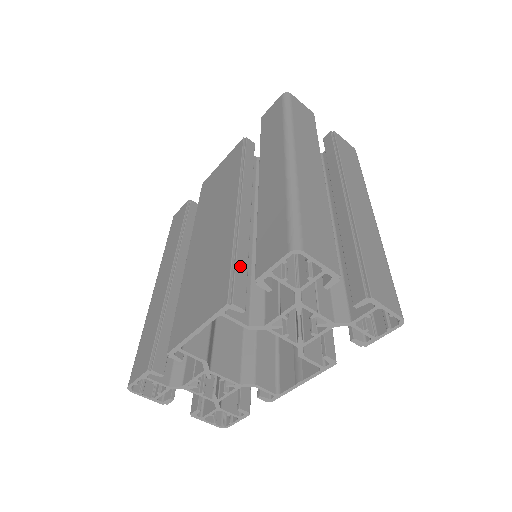
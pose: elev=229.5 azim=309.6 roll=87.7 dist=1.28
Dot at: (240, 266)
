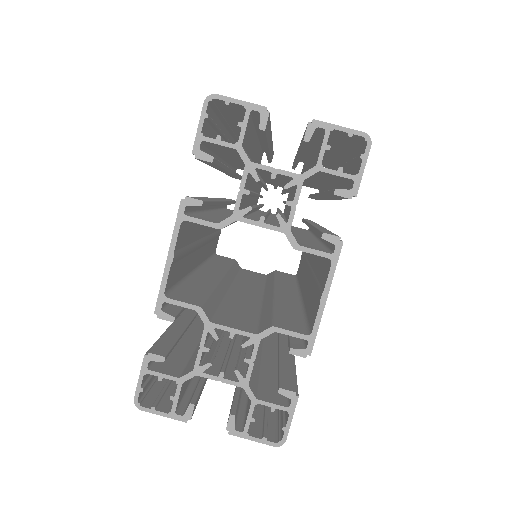
Dot at: (202, 198)
